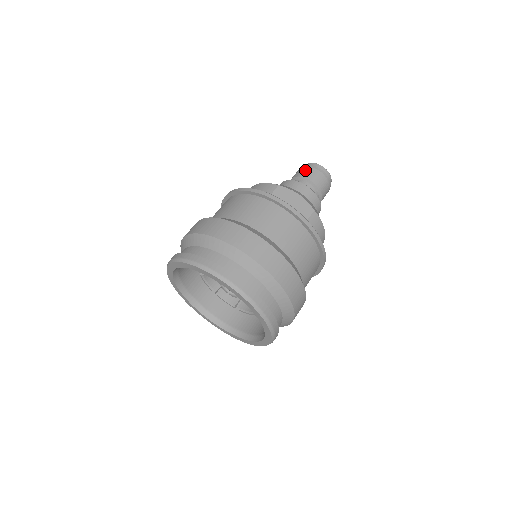
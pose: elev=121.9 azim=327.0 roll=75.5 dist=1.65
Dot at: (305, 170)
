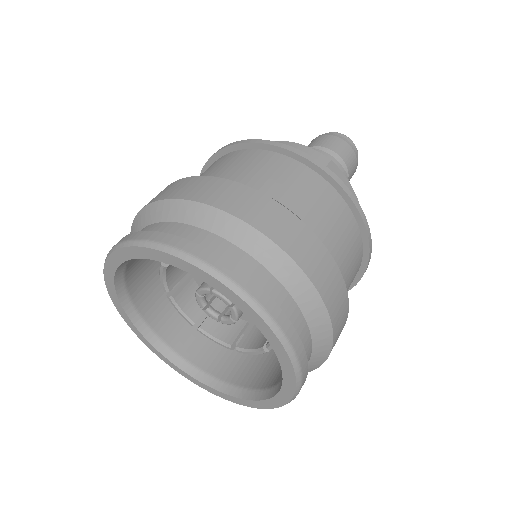
Dot at: (337, 142)
